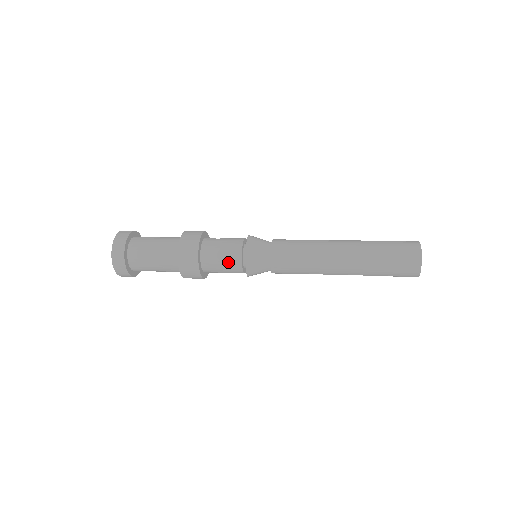
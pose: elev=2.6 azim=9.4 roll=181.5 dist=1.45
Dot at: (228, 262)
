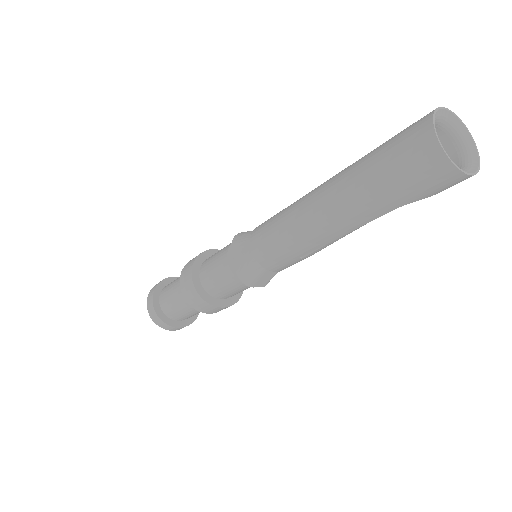
Dot at: (221, 276)
